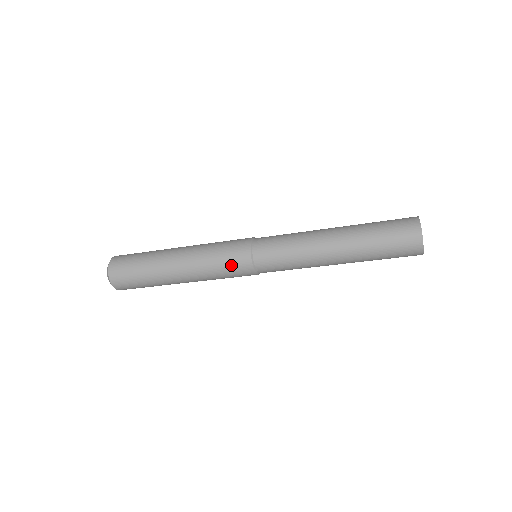
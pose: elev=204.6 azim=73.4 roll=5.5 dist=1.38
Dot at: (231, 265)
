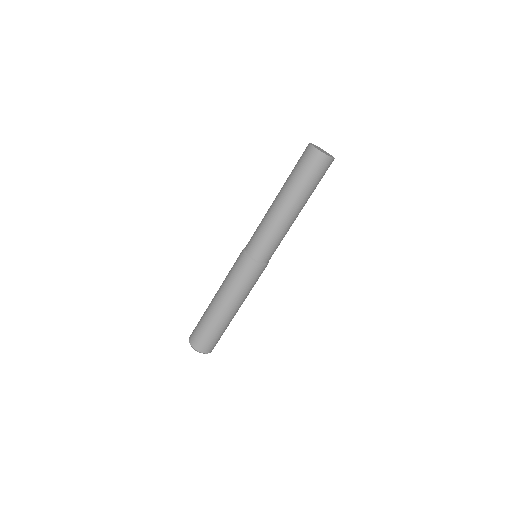
Dot at: (235, 262)
